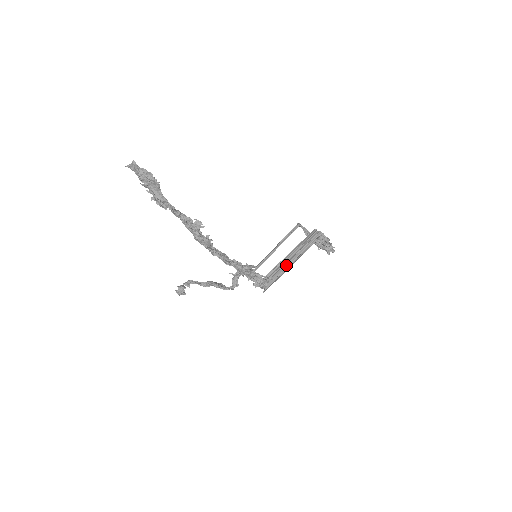
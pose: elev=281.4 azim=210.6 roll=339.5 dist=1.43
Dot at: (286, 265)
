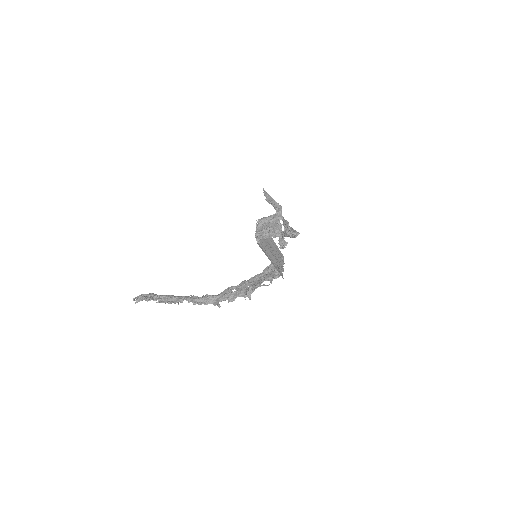
Dot at: (271, 258)
